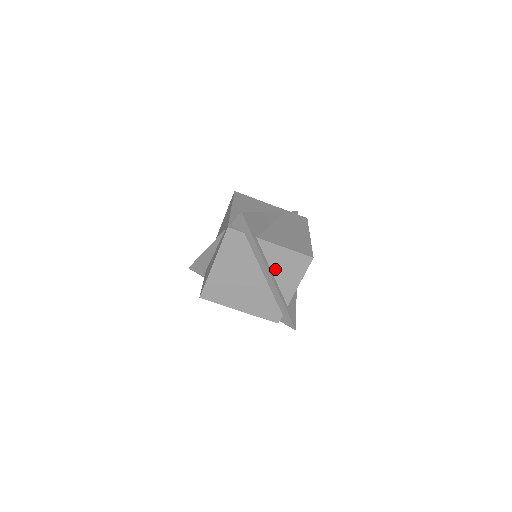
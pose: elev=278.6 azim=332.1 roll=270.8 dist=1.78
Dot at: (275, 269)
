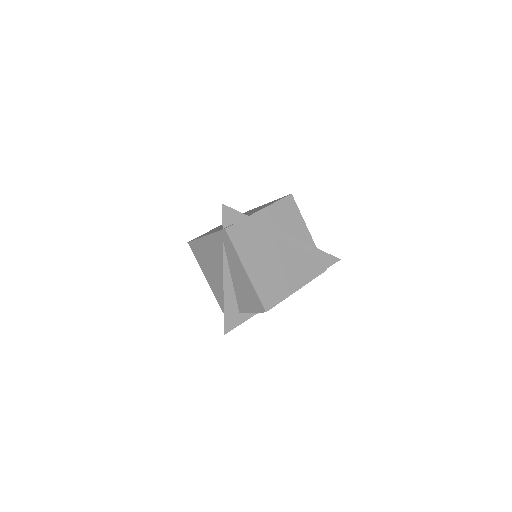
Dot at: (282, 228)
